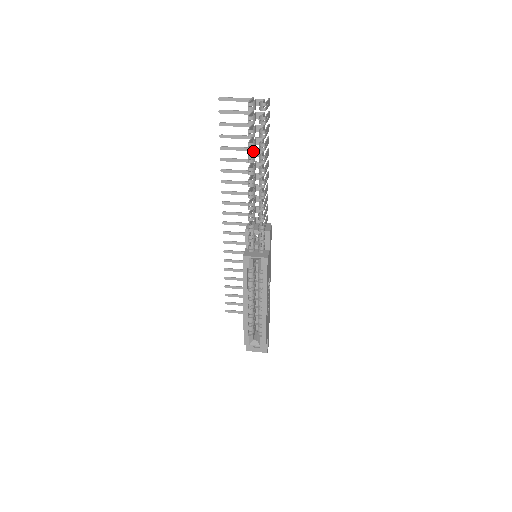
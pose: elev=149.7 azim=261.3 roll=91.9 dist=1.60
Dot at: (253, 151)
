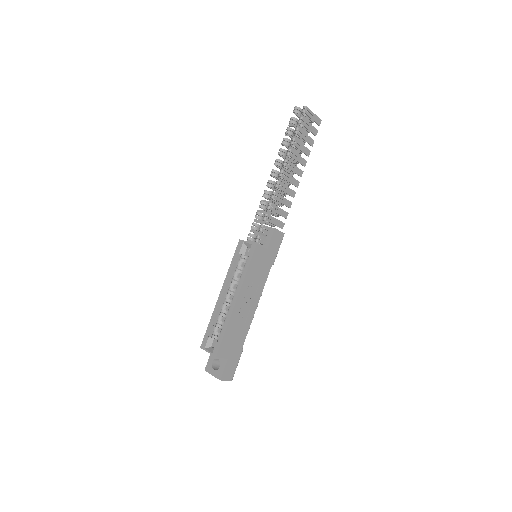
Dot at: occluded
